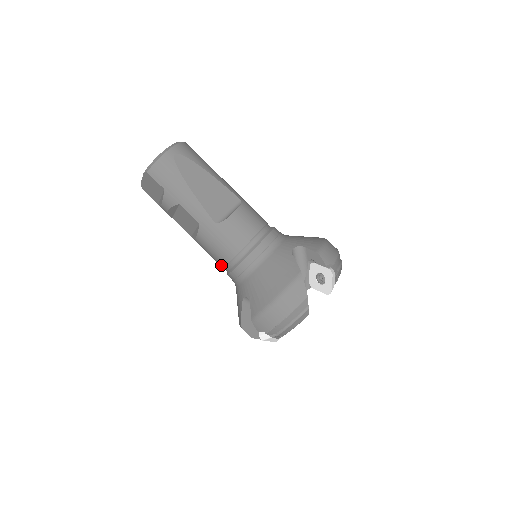
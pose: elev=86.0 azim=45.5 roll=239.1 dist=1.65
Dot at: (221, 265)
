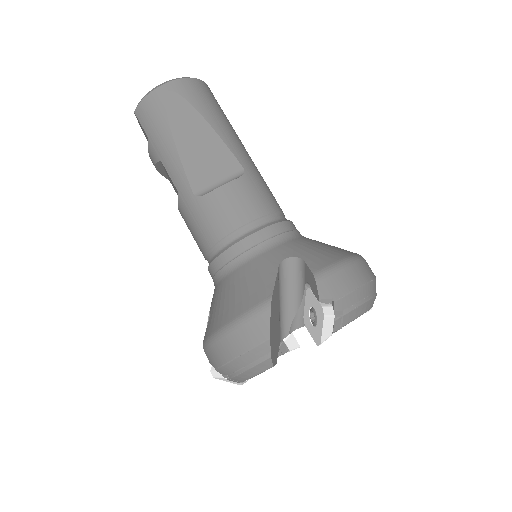
Dot at: occluded
